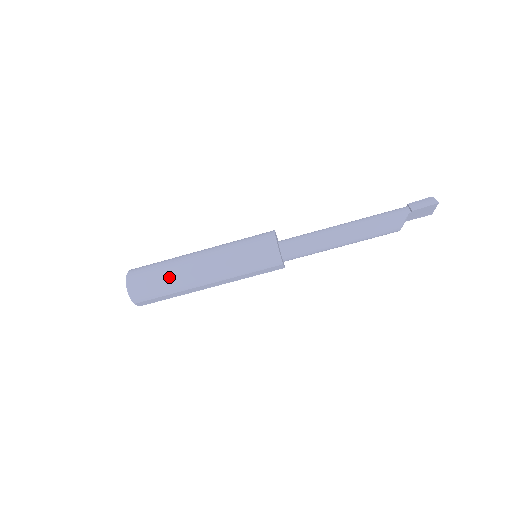
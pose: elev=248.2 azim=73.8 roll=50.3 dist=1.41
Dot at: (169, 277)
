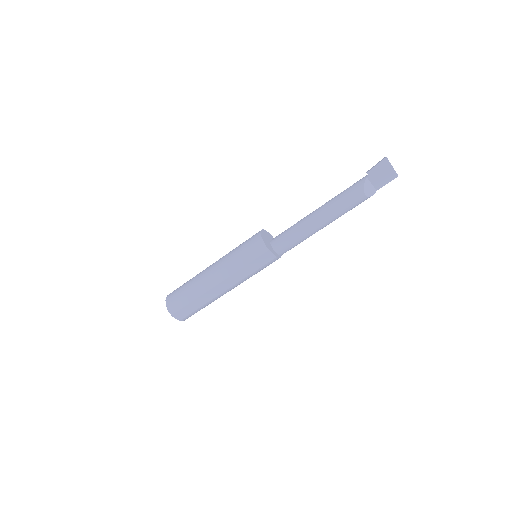
Dot at: (190, 285)
